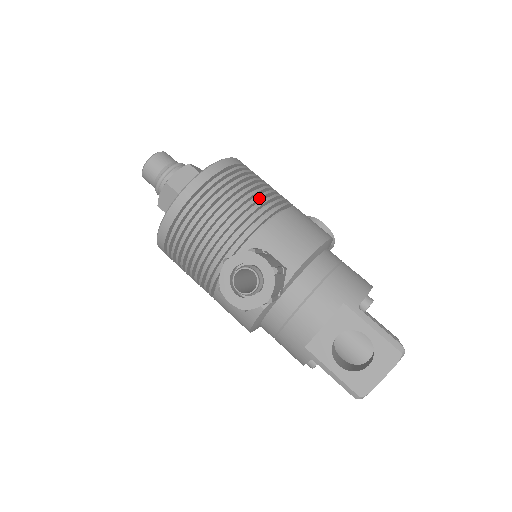
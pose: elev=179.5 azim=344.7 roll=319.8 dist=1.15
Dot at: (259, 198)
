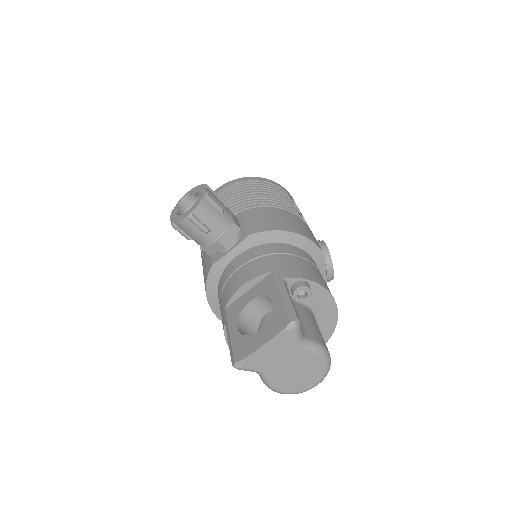
Dot at: (268, 197)
